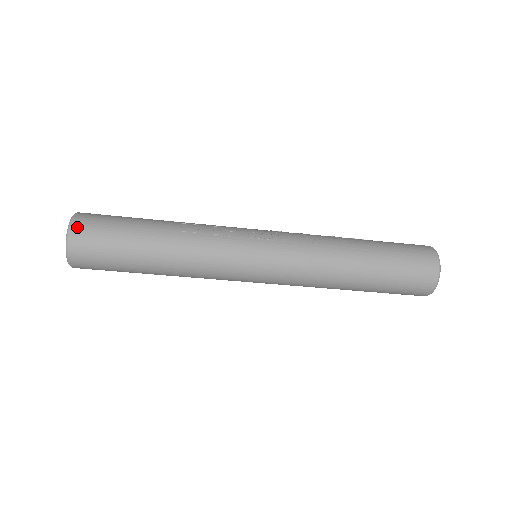
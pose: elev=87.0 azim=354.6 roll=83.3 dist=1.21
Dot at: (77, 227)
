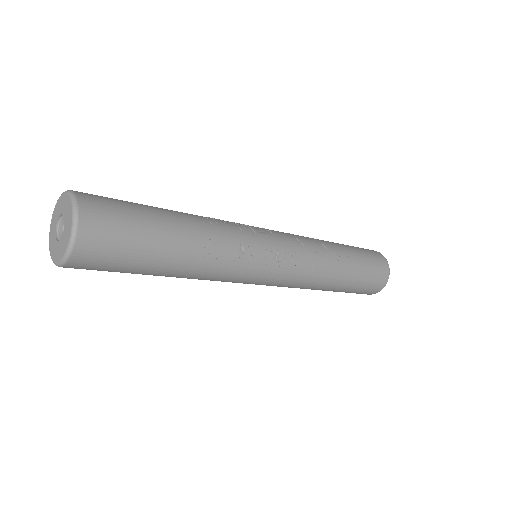
Dot at: (82, 249)
